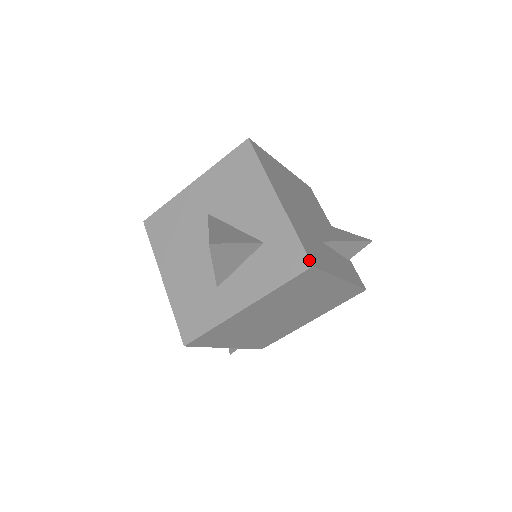
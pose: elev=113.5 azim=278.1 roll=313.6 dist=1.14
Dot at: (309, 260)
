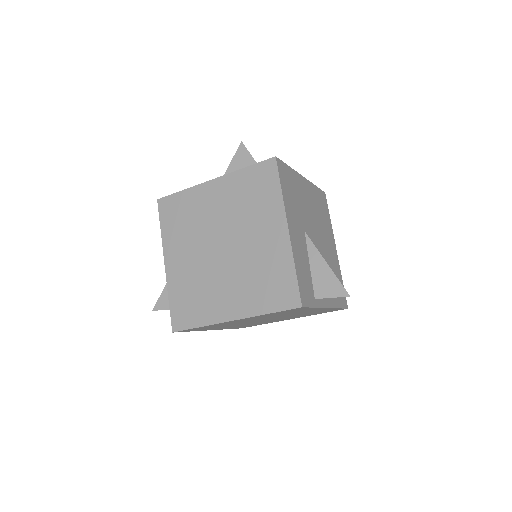
Dot at: (278, 158)
